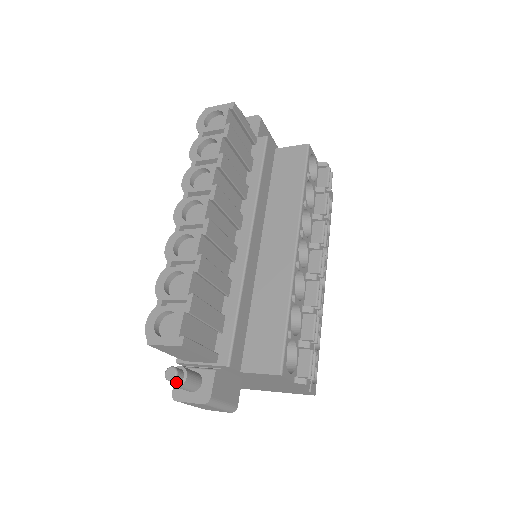
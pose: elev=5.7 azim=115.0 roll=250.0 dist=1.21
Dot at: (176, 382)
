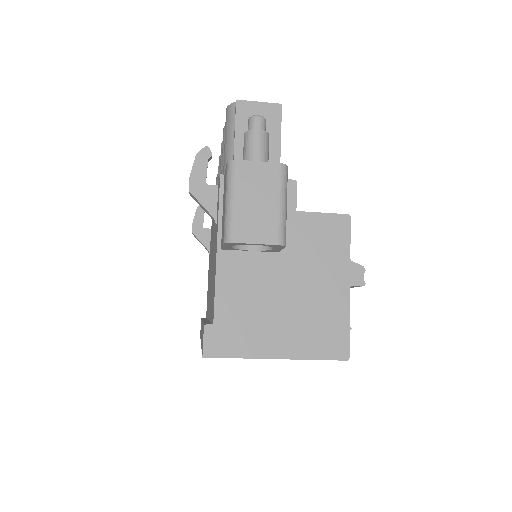
Dot at: (261, 126)
